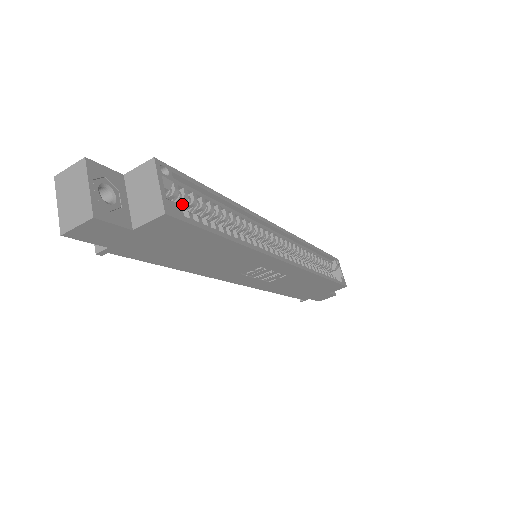
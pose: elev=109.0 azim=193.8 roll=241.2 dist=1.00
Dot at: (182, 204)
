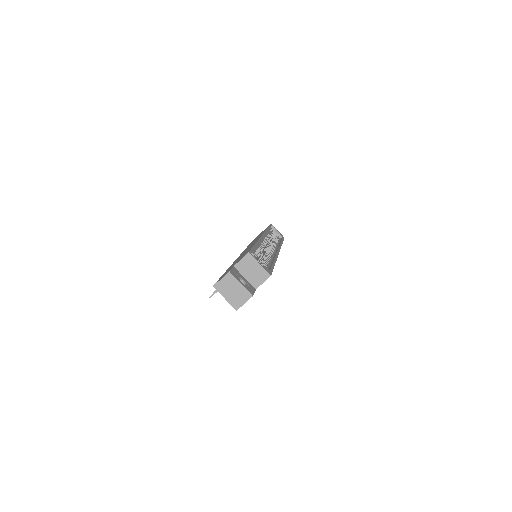
Dot at: occluded
